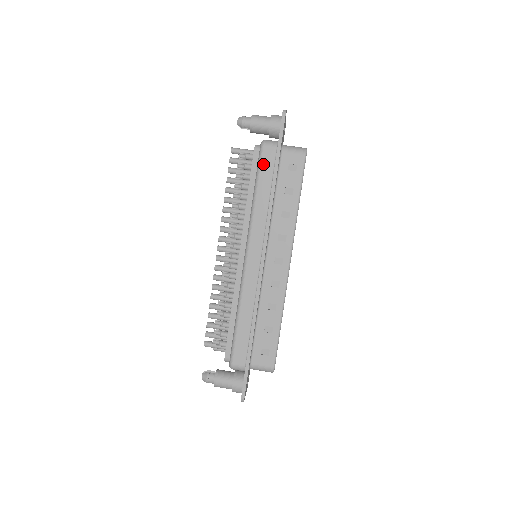
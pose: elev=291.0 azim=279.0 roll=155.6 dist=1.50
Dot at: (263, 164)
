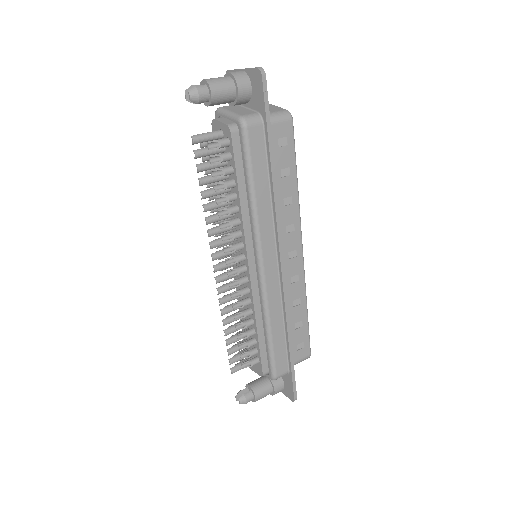
Dot at: (253, 151)
